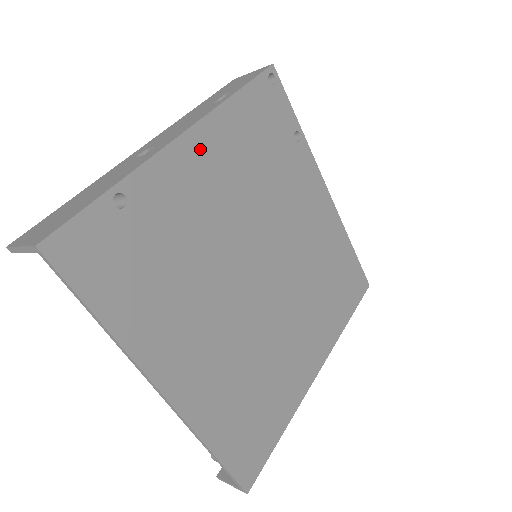
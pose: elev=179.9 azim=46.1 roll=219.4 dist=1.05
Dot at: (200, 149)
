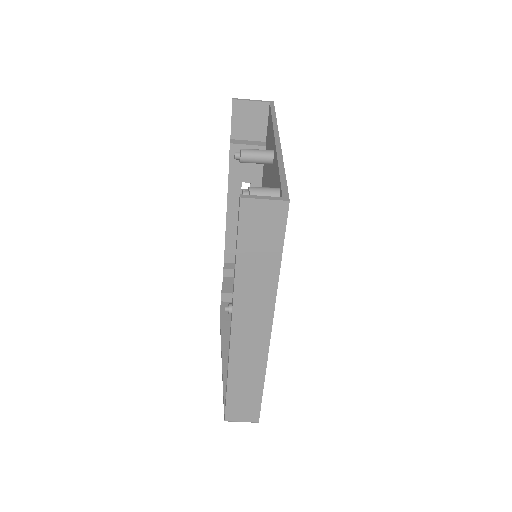
Dot at: occluded
